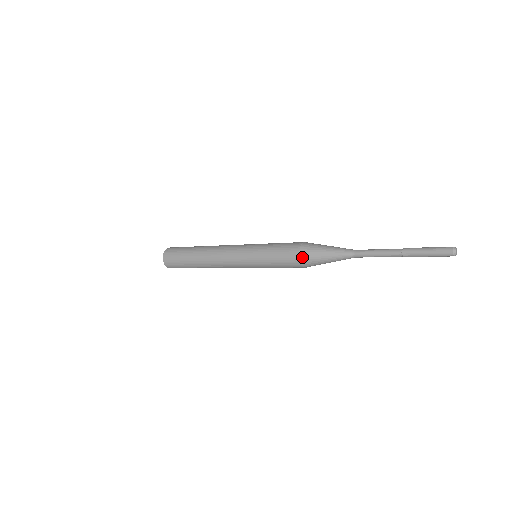
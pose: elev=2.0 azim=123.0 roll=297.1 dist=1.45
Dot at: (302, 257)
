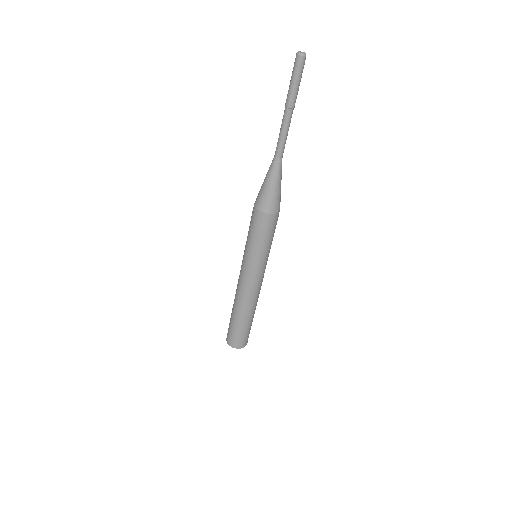
Dot at: (261, 208)
